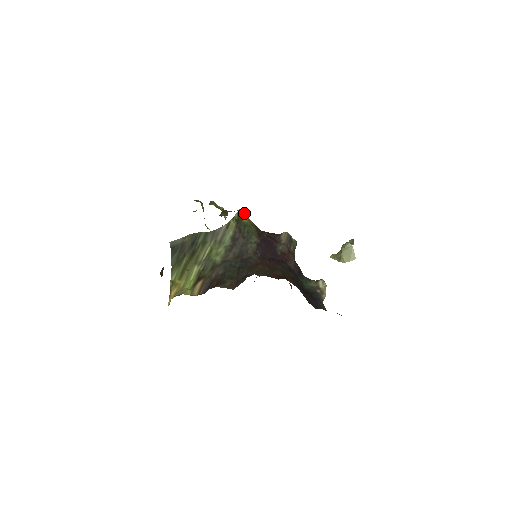
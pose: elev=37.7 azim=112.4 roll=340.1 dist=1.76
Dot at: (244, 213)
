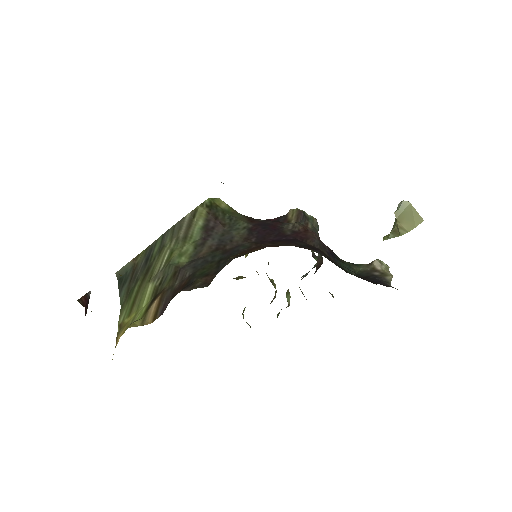
Dot at: (222, 201)
